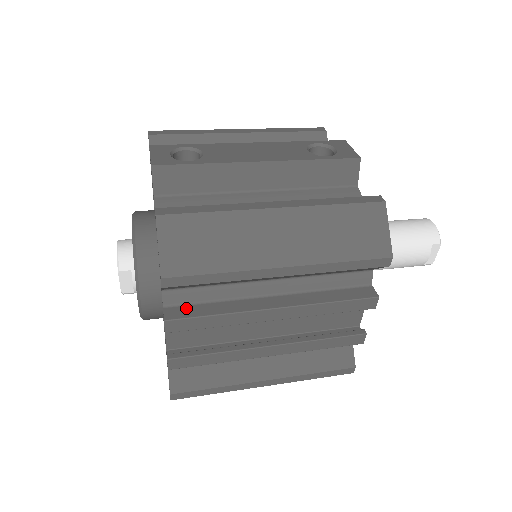
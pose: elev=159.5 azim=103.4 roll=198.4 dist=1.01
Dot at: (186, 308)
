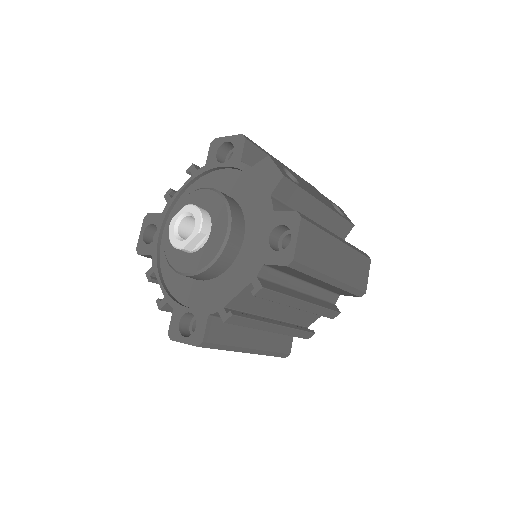
Dot at: (268, 283)
